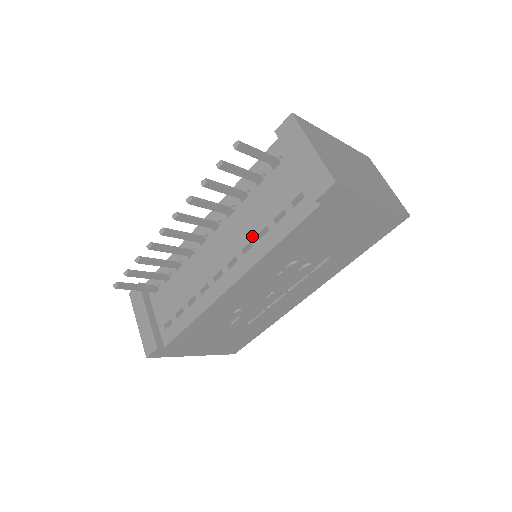
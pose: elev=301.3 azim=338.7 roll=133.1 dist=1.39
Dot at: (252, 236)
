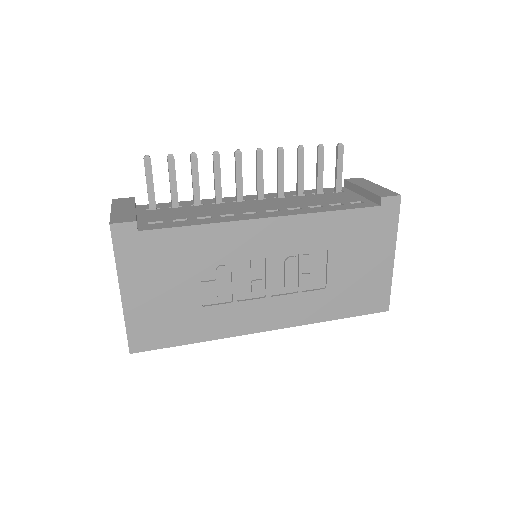
Dot at: (302, 206)
